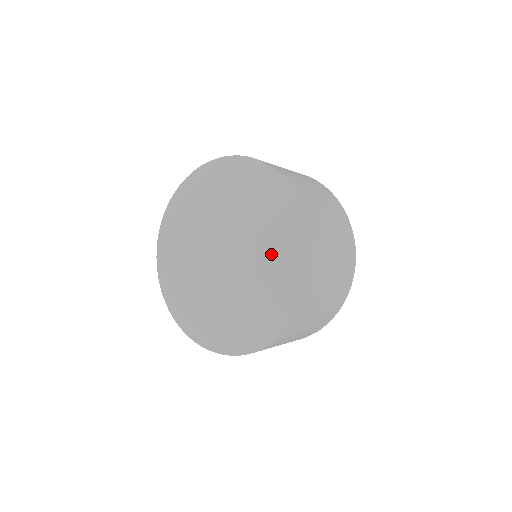
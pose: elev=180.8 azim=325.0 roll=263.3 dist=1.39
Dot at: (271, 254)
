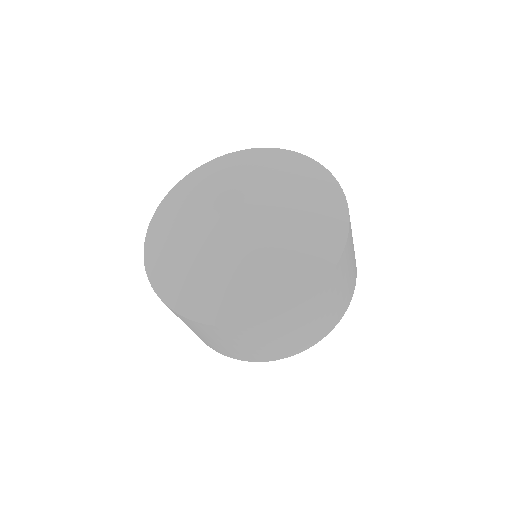
Dot at: (304, 225)
